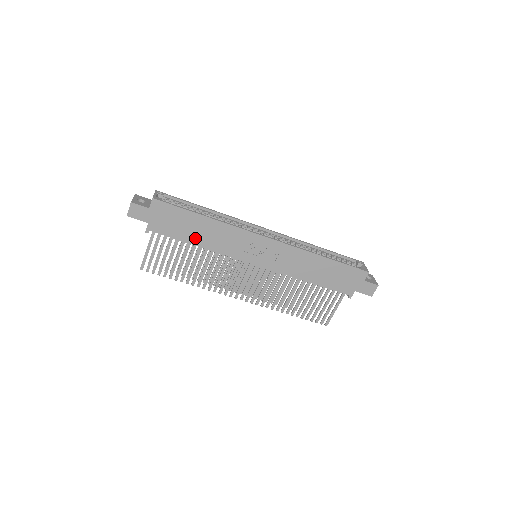
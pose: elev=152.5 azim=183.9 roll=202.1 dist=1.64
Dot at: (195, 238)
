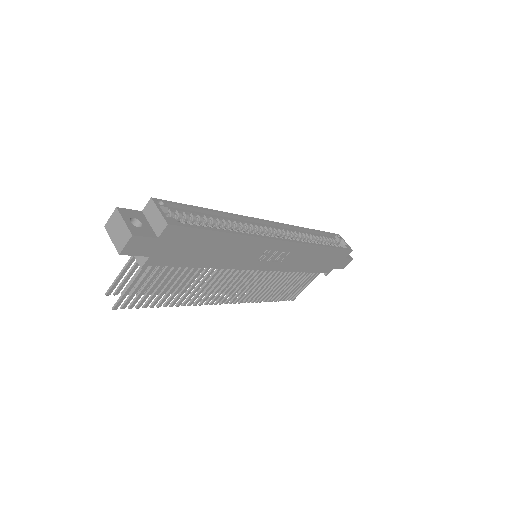
Dot at: (206, 260)
